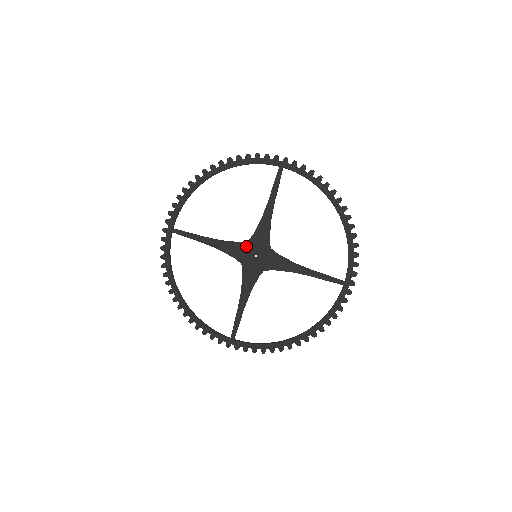
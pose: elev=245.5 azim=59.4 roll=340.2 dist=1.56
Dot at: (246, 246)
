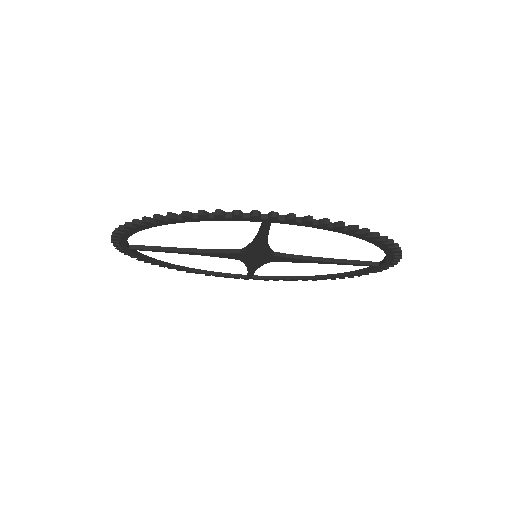
Dot at: (239, 255)
